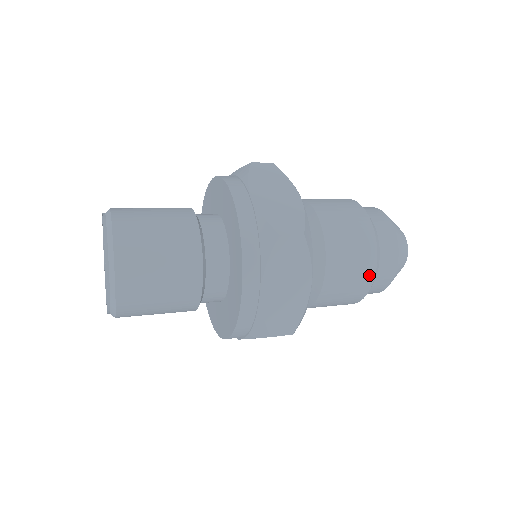
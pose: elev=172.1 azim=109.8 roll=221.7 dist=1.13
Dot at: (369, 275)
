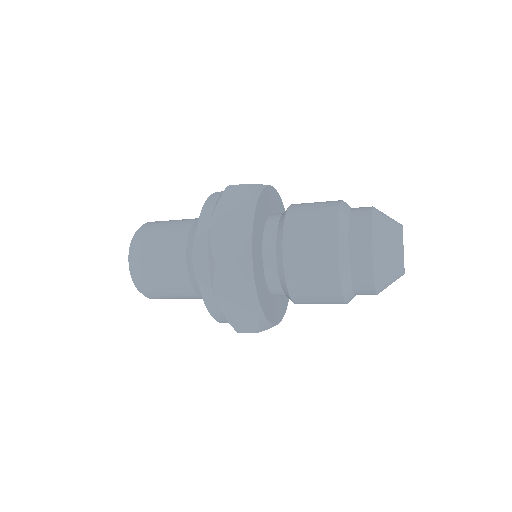
Dot at: (331, 233)
